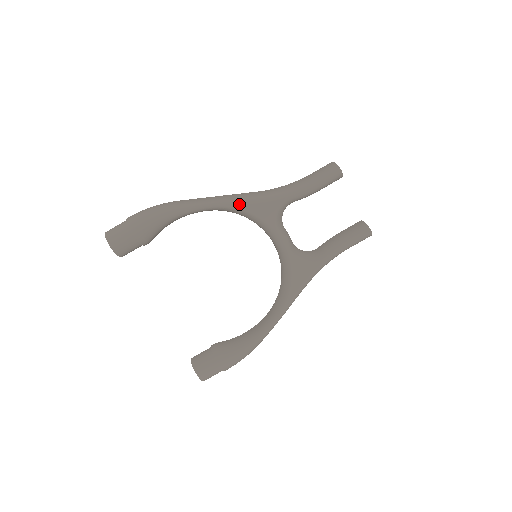
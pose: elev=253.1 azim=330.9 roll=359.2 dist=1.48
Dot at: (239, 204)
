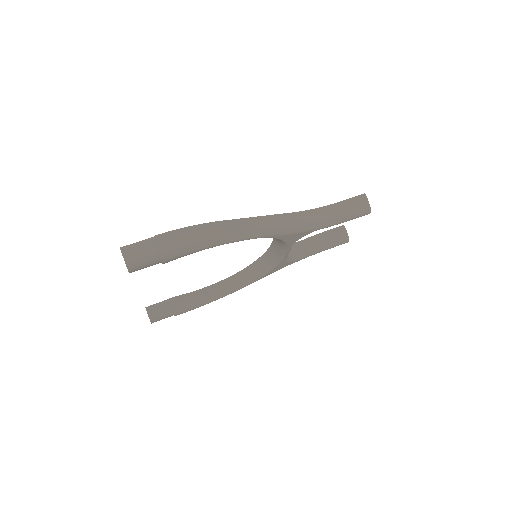
Dot at: (279, 236)
